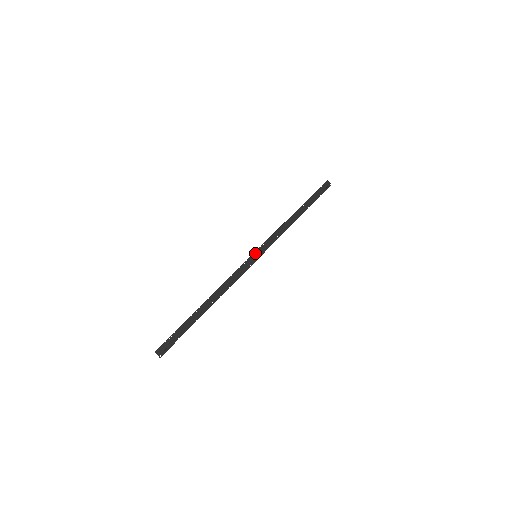
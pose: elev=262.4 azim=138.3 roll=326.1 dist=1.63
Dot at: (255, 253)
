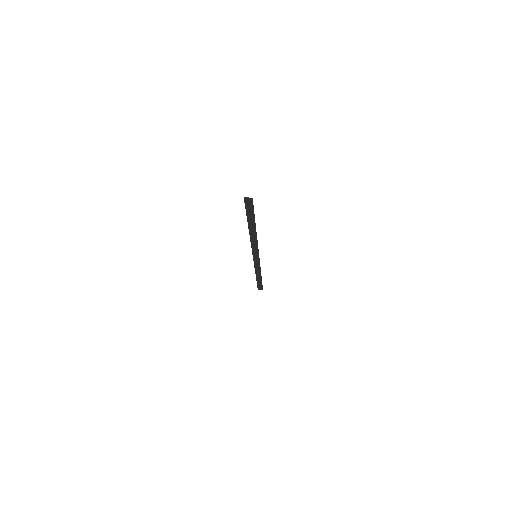
Dot at: (254, 256)
